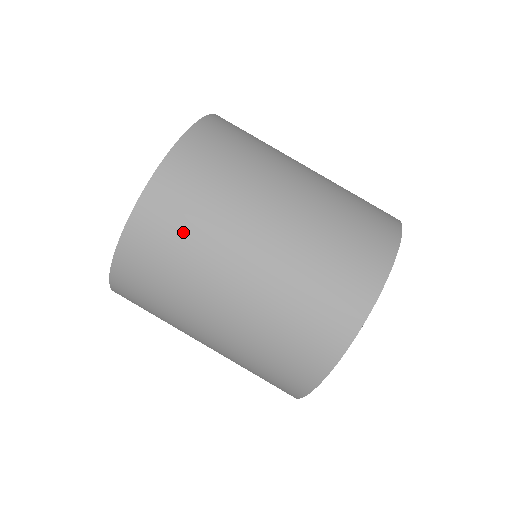
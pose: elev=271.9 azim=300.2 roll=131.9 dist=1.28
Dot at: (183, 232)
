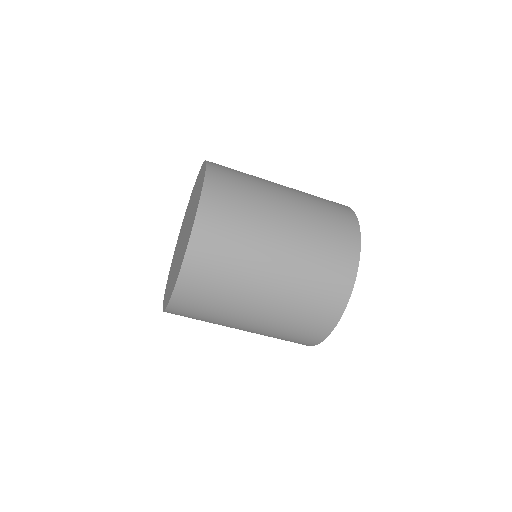
Dot at: (200, 317)
